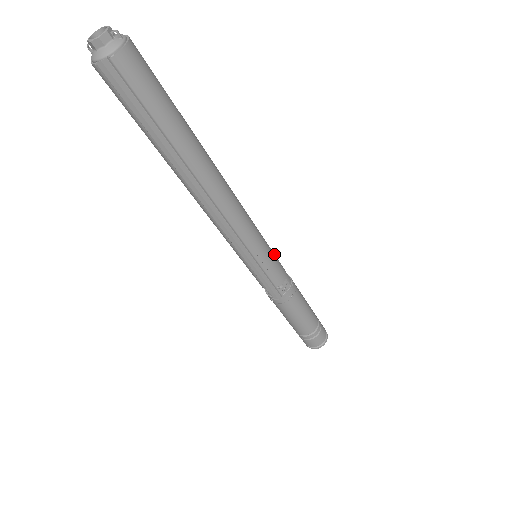
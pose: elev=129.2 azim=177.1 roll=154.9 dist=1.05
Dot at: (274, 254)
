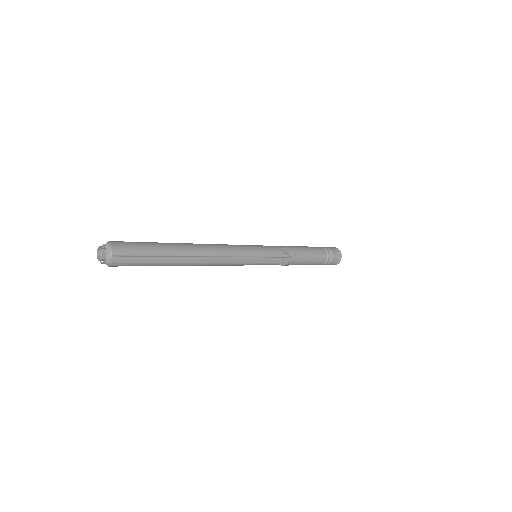
Dot at: (262, 246)
